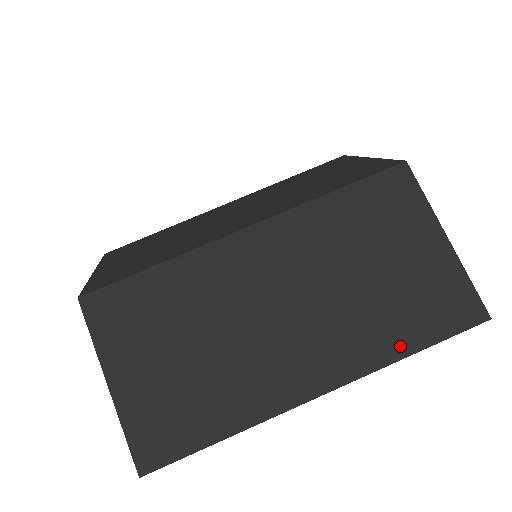
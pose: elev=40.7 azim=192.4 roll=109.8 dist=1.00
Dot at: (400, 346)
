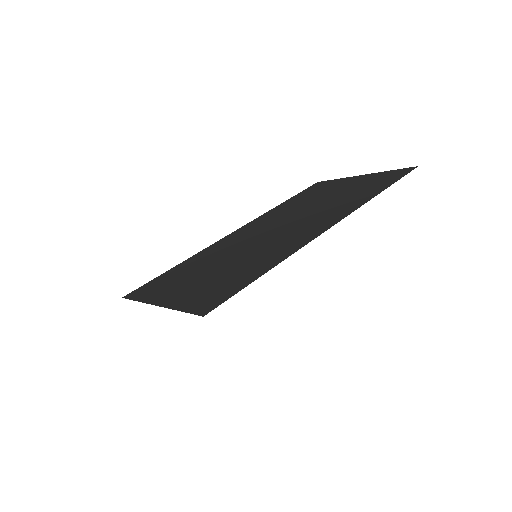
Dot at: (371, 194)
